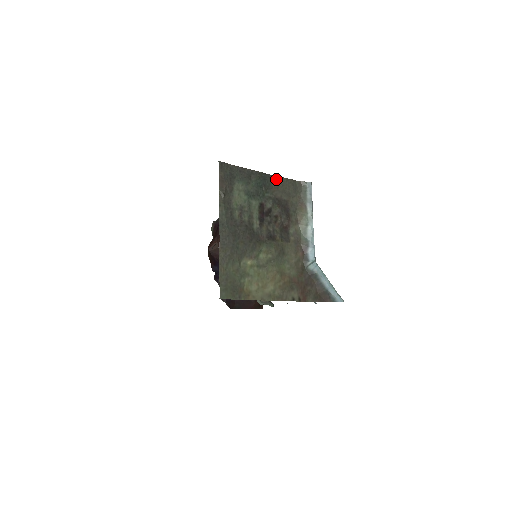
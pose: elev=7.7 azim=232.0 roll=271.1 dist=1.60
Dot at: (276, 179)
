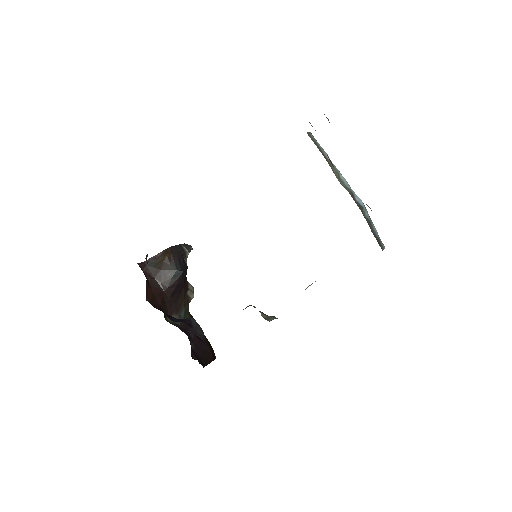
Dot at: occluded
